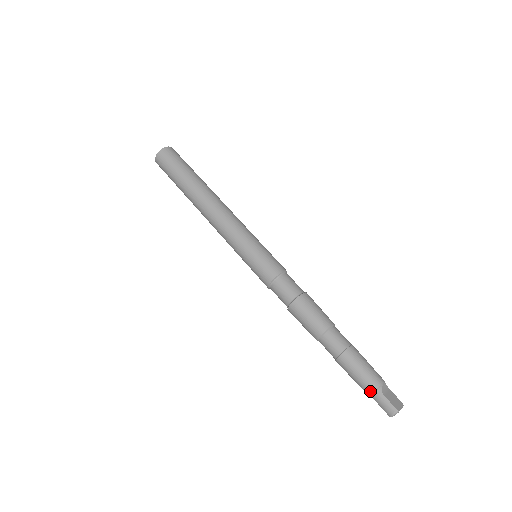
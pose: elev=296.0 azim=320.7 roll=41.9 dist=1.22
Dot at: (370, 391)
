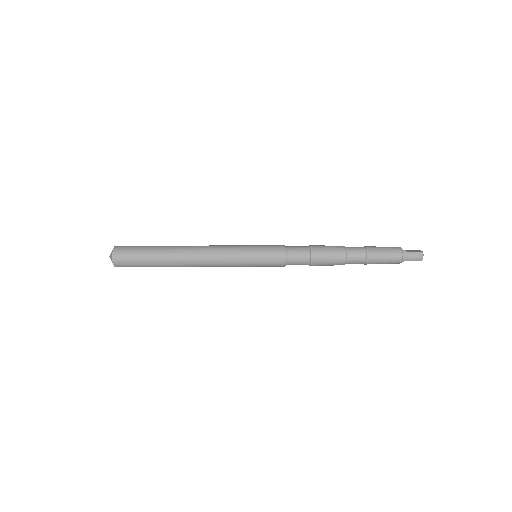
Dot at: (400, 257)
